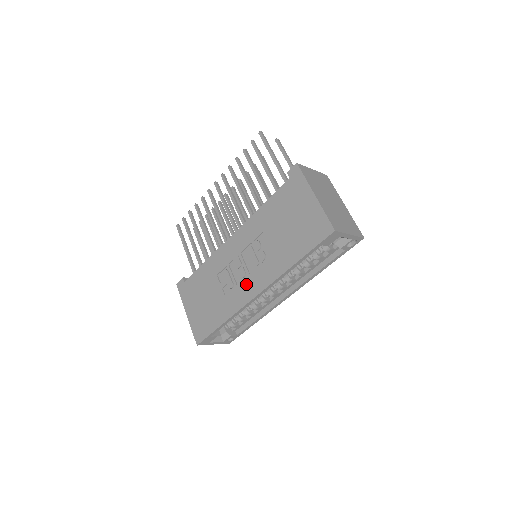
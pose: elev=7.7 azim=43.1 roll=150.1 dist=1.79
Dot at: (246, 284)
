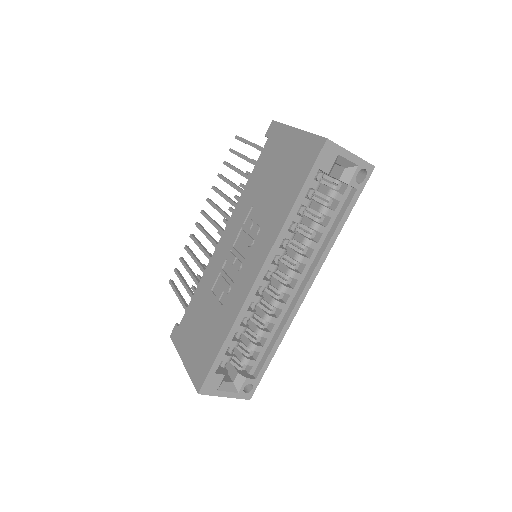
Dot at: (243, 273)
